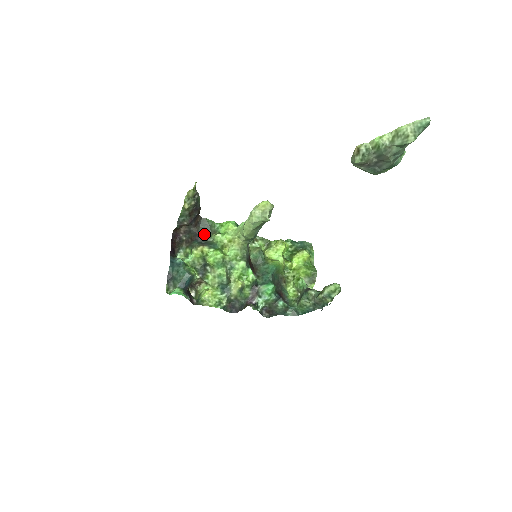
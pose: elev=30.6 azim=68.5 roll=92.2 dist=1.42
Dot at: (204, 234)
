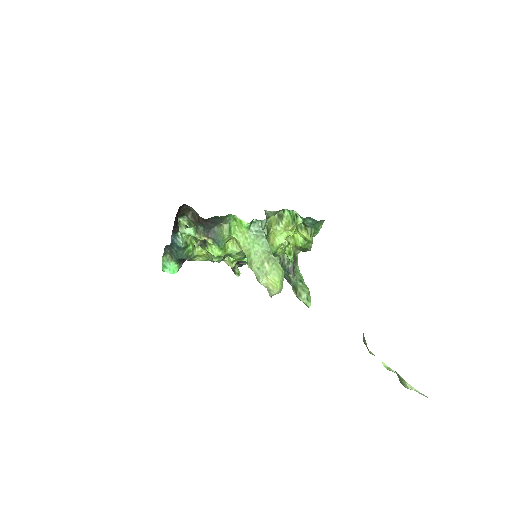
Dot at: (213, 222)
